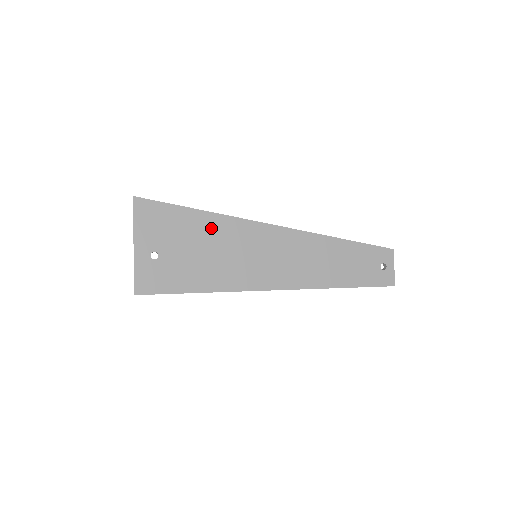
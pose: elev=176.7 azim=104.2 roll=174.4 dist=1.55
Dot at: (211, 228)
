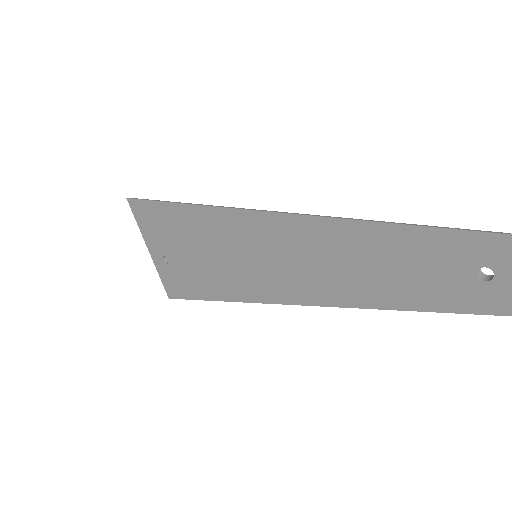
Dot at: (196, 225)
